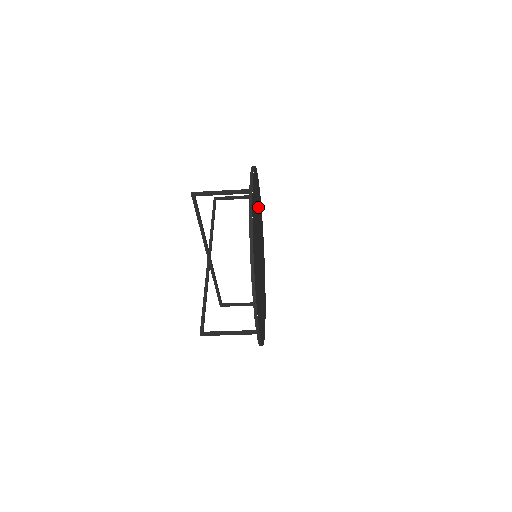
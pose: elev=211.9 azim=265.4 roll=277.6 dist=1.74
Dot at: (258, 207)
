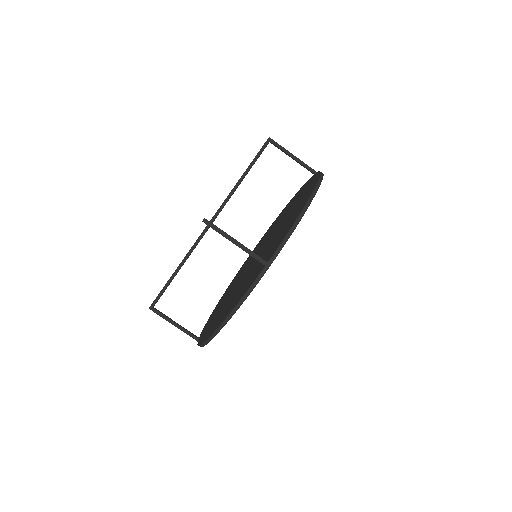
Dot at: occluded
